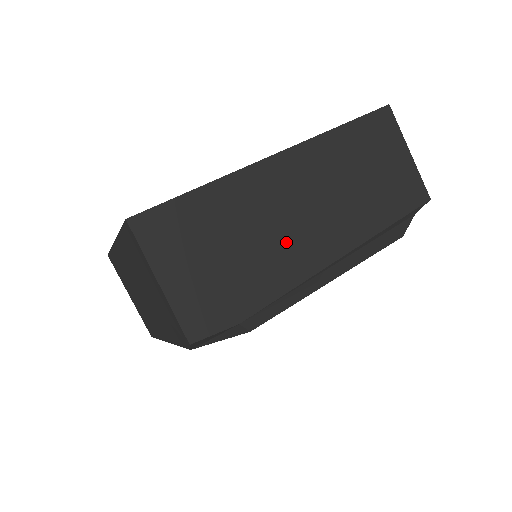
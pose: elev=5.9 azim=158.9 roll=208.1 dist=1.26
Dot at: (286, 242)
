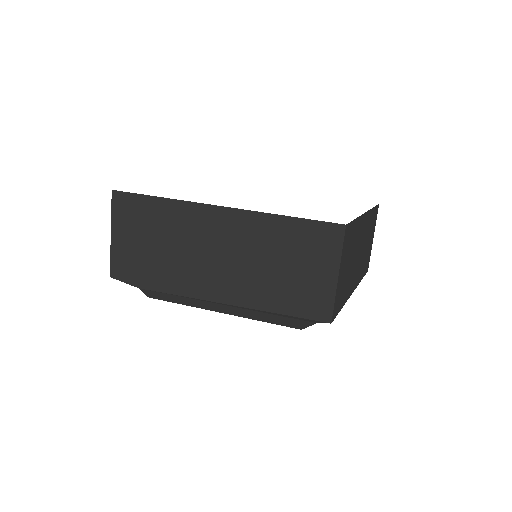
Dot at: (191, 266)
